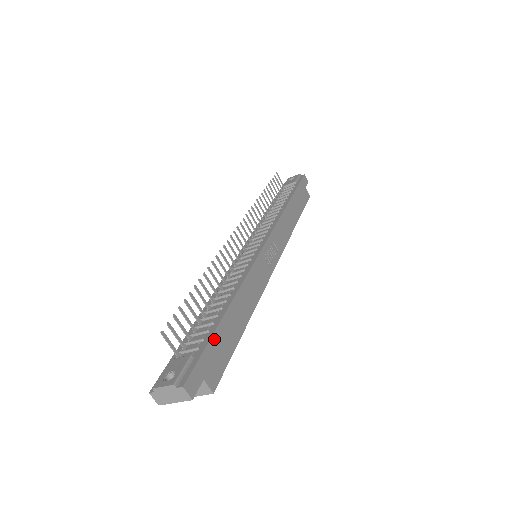
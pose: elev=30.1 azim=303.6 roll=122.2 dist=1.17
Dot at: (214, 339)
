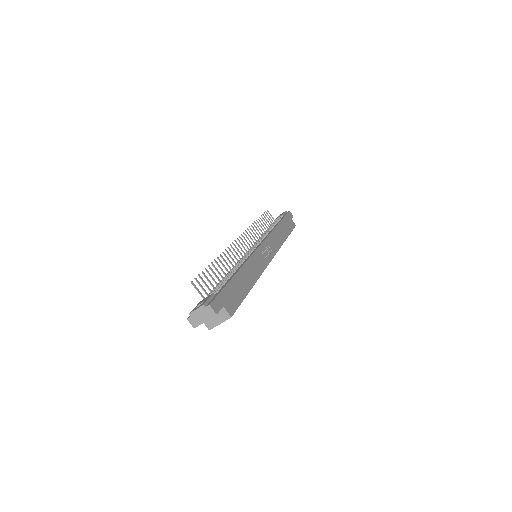
Dot at: (228, 287)
